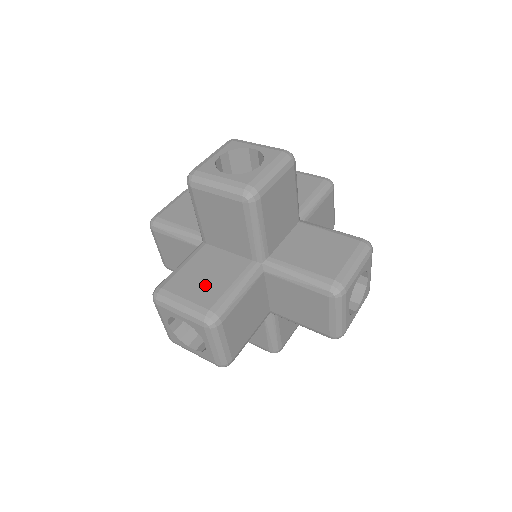
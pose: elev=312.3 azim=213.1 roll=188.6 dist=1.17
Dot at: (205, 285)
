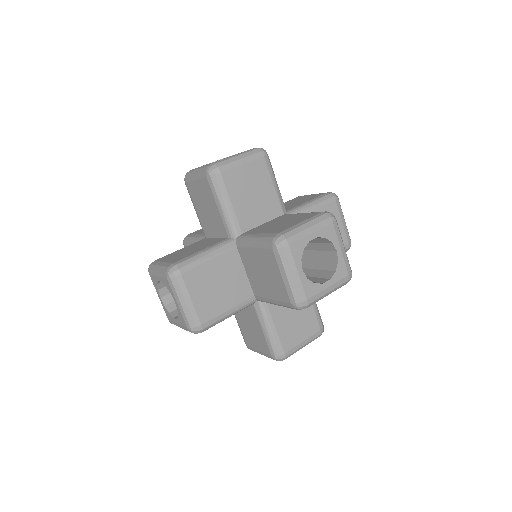
Dot at: (183, 254)
